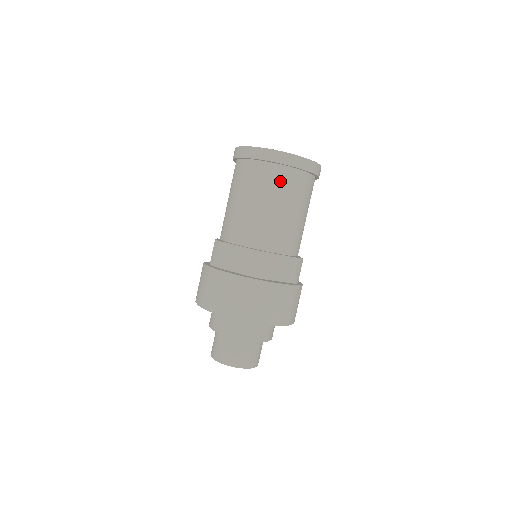
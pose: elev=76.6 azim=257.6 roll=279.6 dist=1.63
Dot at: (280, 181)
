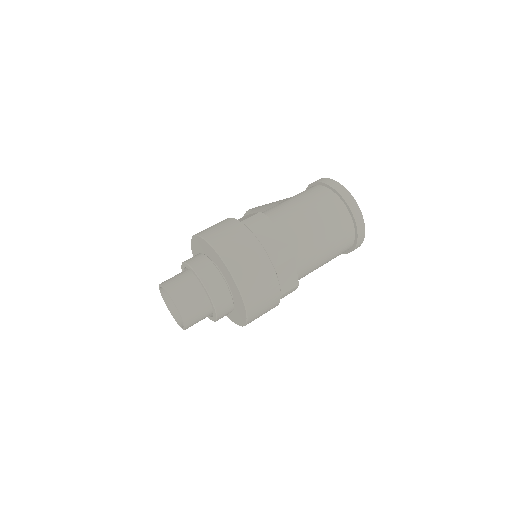
Dot at: (341, 225)
